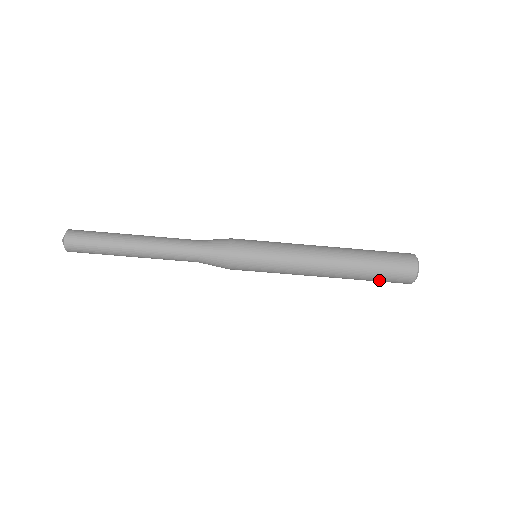
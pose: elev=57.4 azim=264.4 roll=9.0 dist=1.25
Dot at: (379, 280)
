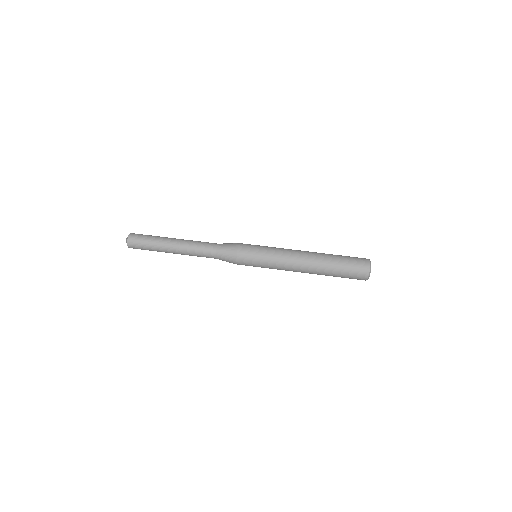
Dot at: (343, 275)
